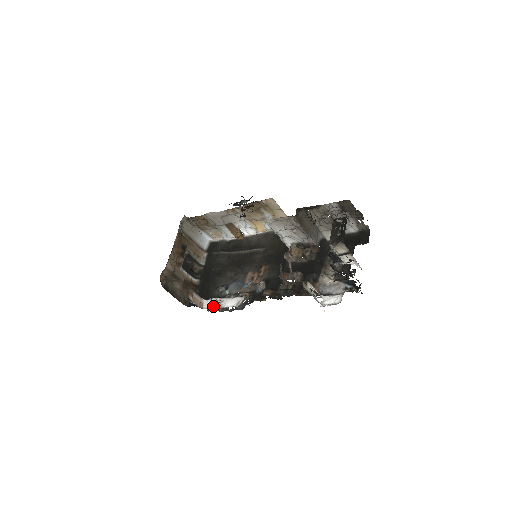
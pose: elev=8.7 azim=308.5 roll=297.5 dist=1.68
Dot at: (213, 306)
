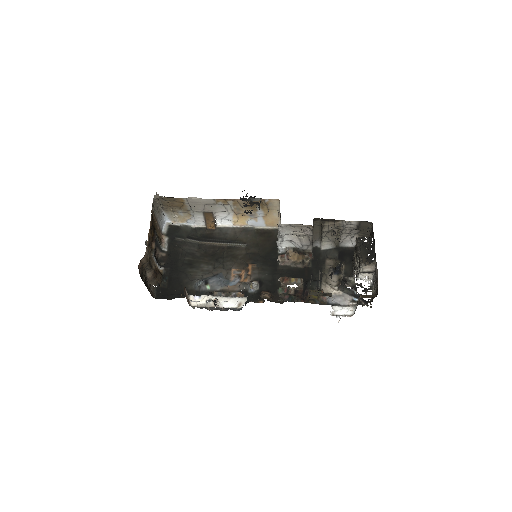
Dot at: (206, 304)
